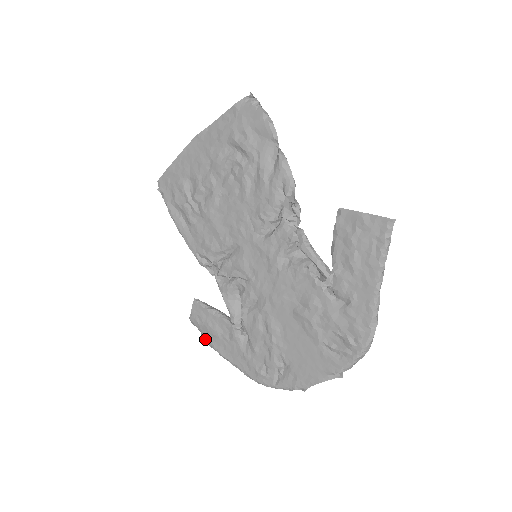
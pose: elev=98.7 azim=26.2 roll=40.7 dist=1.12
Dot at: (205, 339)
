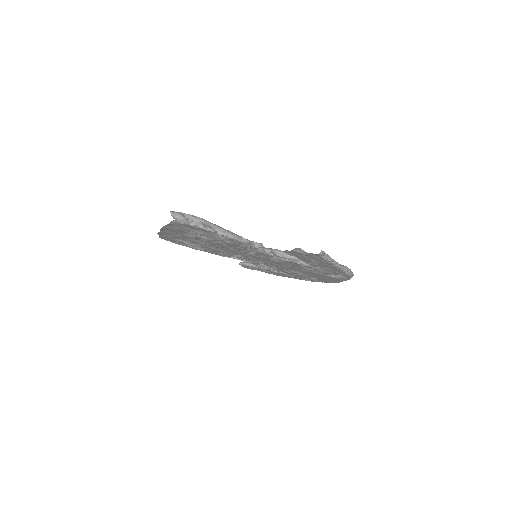
Dot at: occluded
